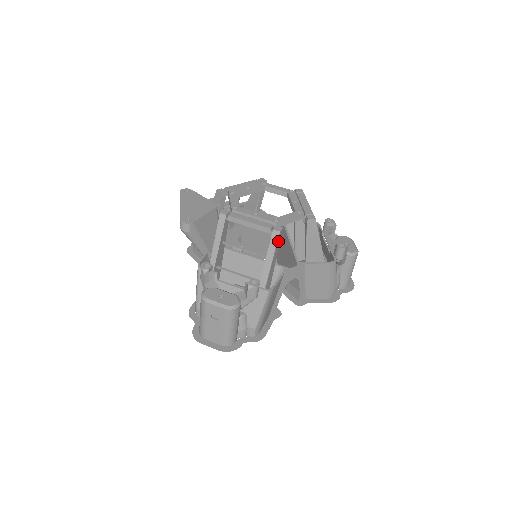
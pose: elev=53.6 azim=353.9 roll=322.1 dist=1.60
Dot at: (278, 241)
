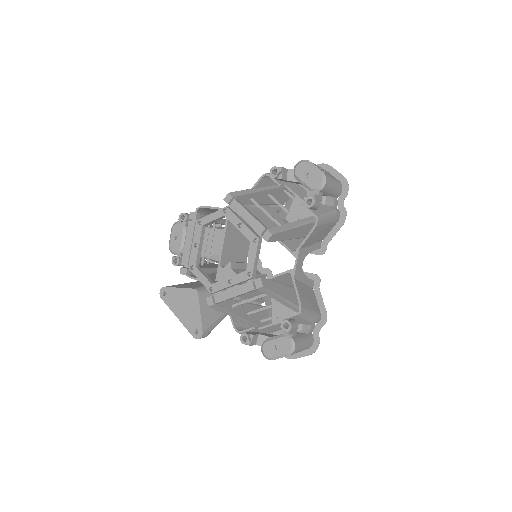
Dot at: (268, 286)
